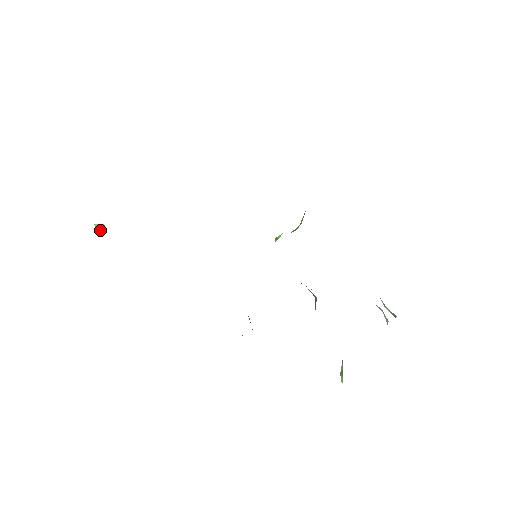
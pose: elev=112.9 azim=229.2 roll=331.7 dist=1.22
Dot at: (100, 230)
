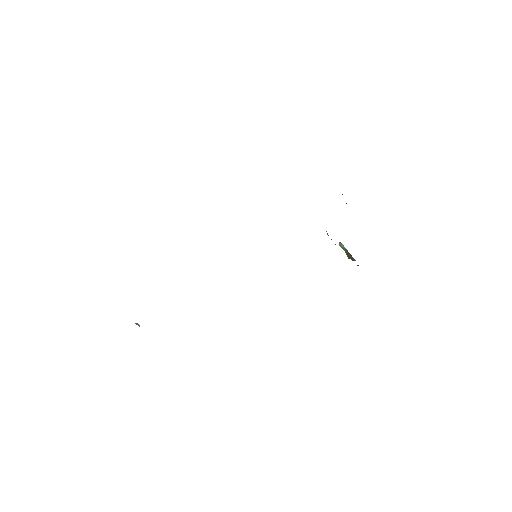
Dot at: occluded
